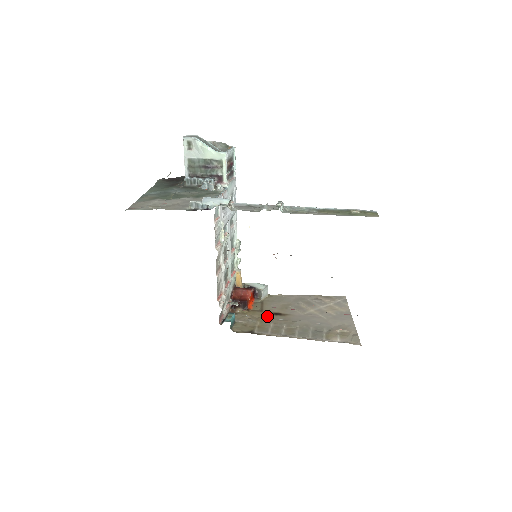
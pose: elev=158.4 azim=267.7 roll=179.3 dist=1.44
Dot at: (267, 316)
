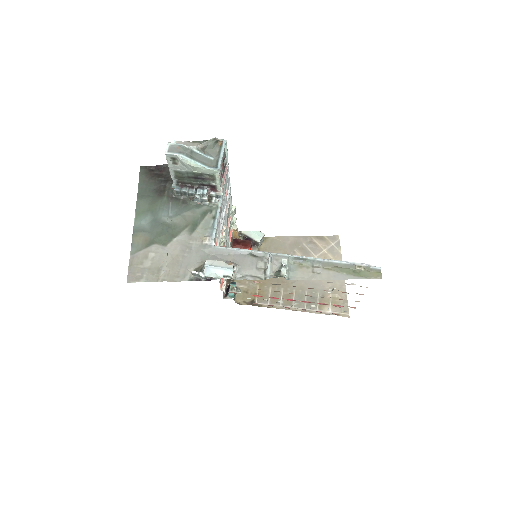
Dot at: occluded
